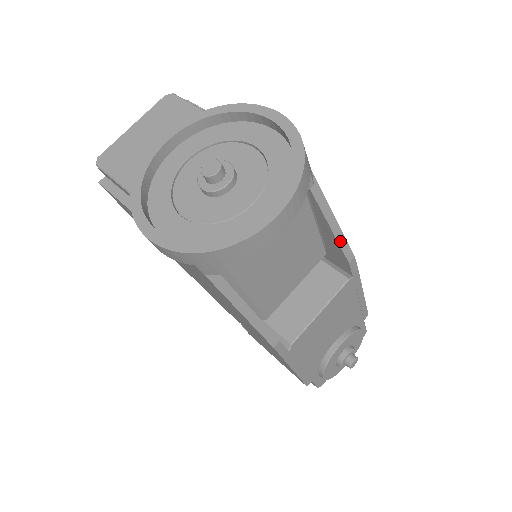
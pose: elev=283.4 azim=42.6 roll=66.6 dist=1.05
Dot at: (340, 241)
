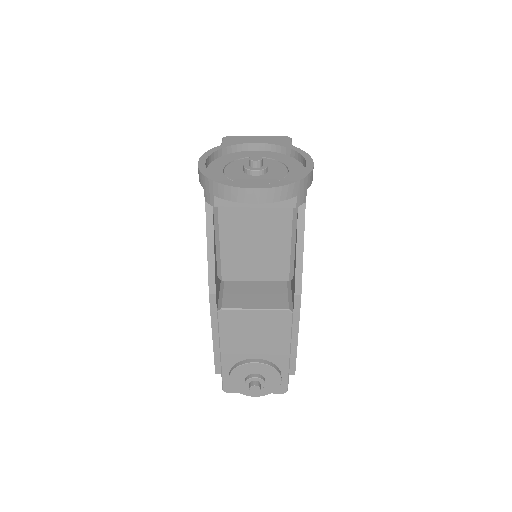
Dot at: (297, 272)
